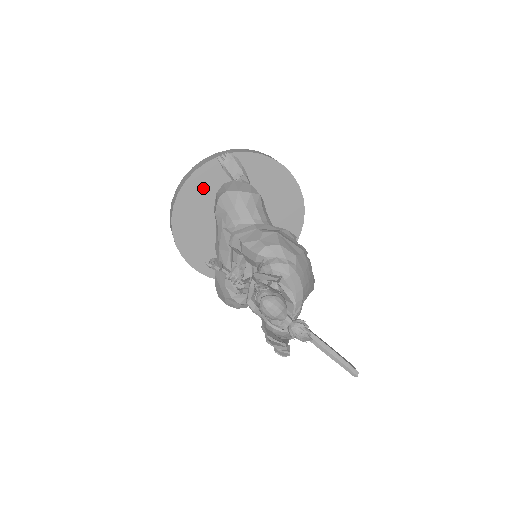
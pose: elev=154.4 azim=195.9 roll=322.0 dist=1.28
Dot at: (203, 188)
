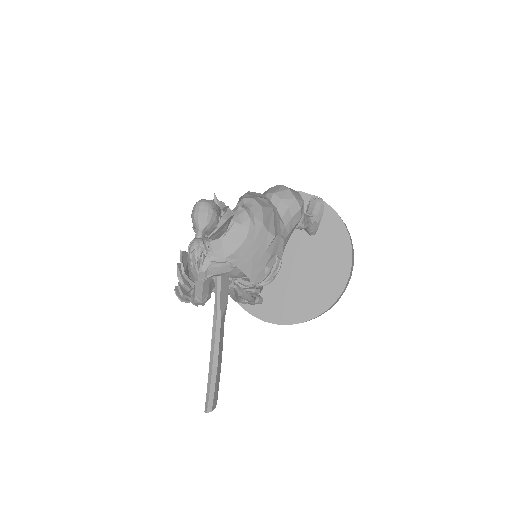
Dot at: occluded
